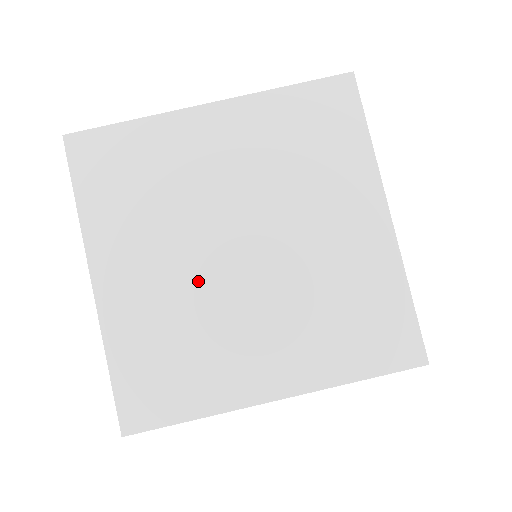
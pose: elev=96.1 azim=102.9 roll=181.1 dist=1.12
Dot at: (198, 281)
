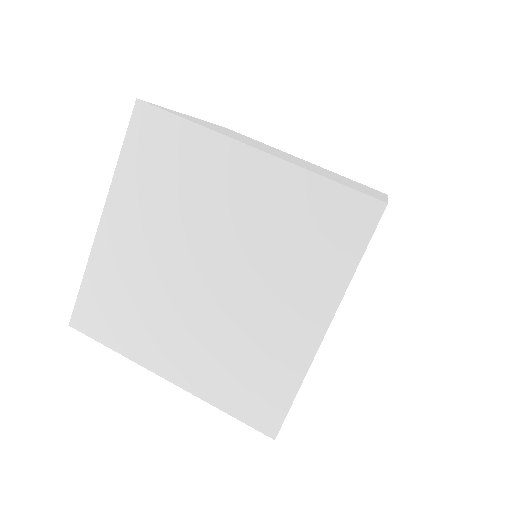
Dot at: occluded
